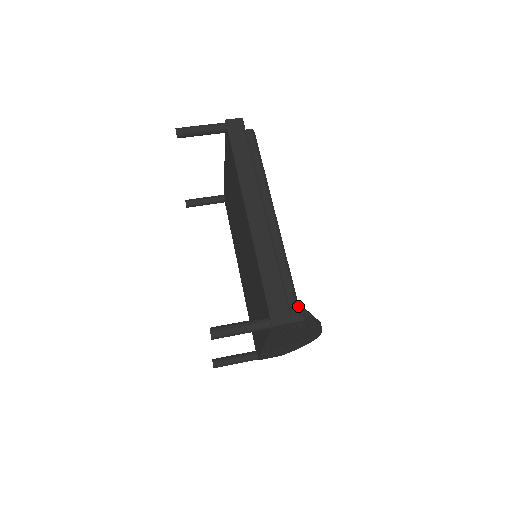
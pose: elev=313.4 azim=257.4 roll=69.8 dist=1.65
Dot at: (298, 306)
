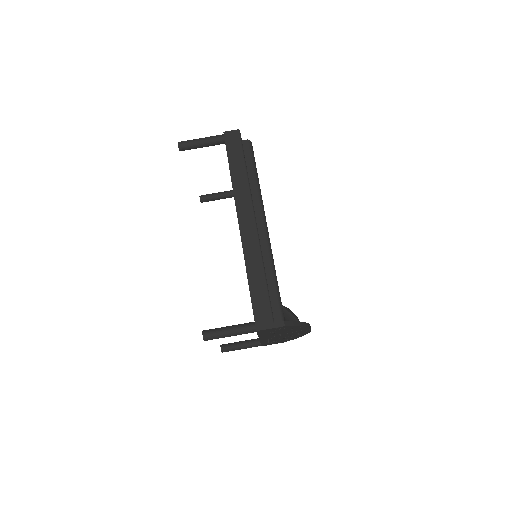
Dot at: (282, 312)
